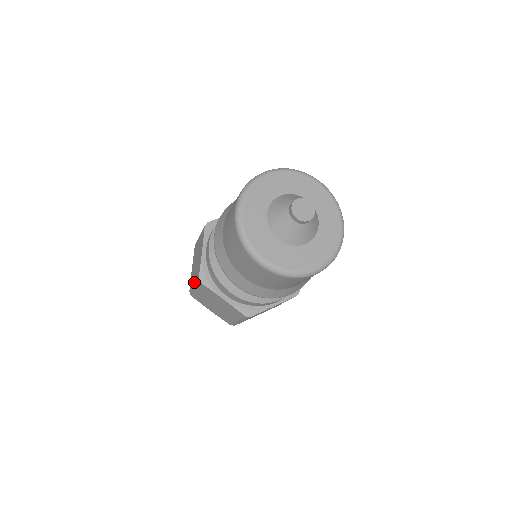
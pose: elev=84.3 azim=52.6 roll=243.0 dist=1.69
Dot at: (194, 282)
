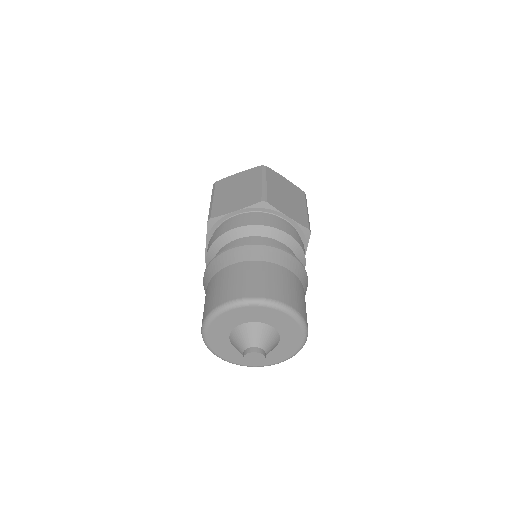
Dot at: occluded
